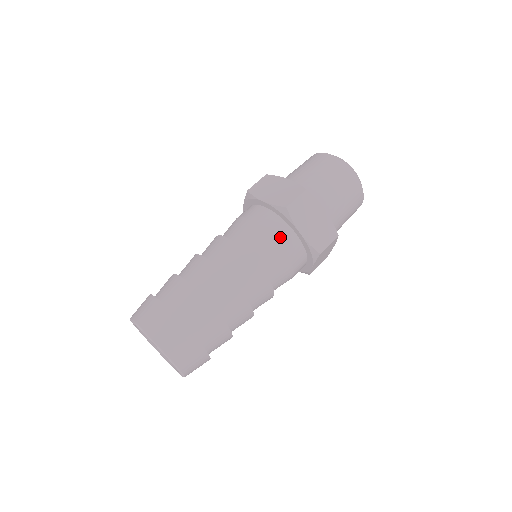
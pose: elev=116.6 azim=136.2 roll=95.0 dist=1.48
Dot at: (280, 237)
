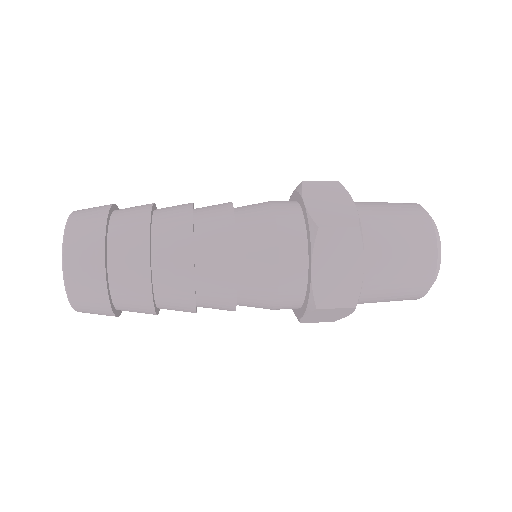
Dot at: (287, 254)
